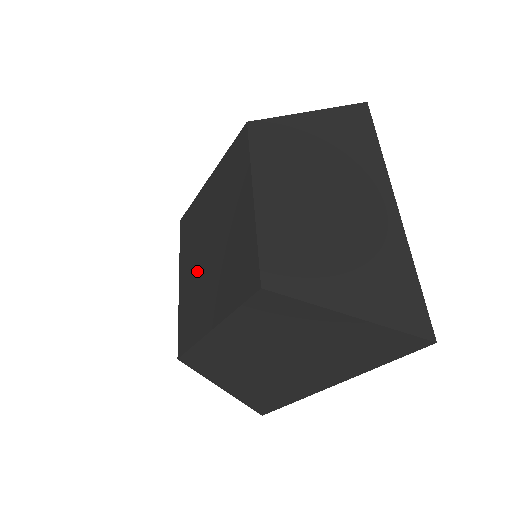
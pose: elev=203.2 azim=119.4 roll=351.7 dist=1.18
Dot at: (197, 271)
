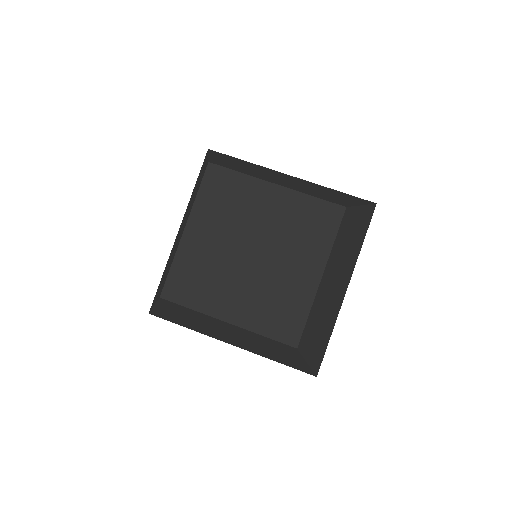
Dot at: (222, 253)
